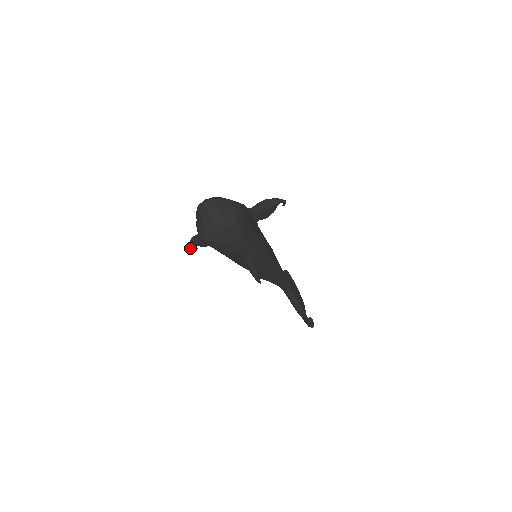
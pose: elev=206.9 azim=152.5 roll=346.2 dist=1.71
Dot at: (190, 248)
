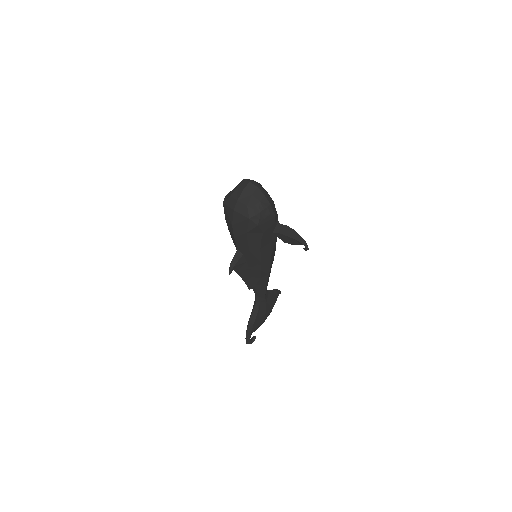
Dot at: occluded
